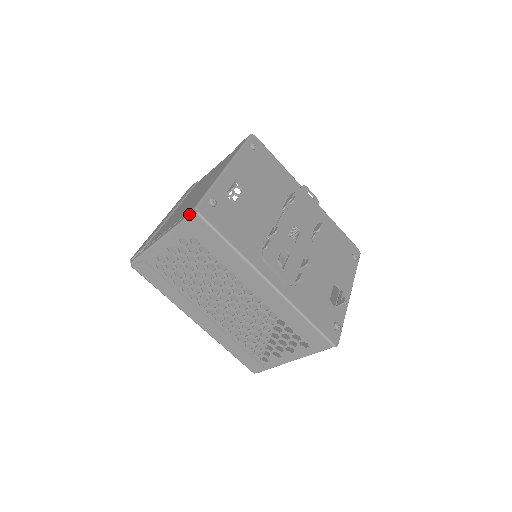
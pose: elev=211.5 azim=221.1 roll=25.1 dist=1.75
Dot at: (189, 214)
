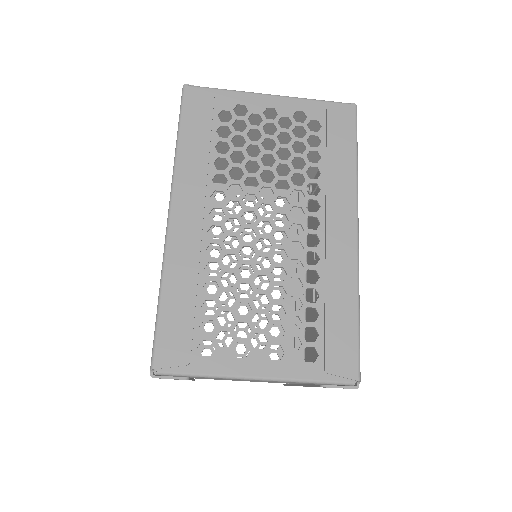
Dot at: (340, 102)
